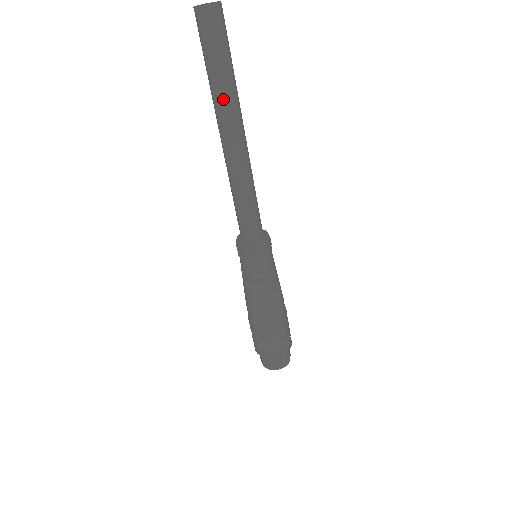
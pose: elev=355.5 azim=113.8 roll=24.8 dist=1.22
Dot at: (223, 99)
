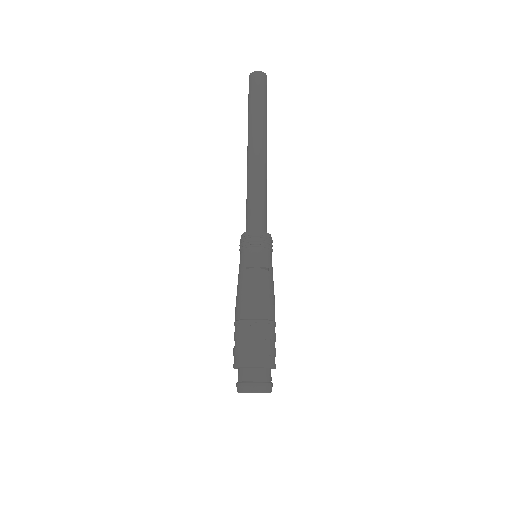
Dot at: (261, 123)
